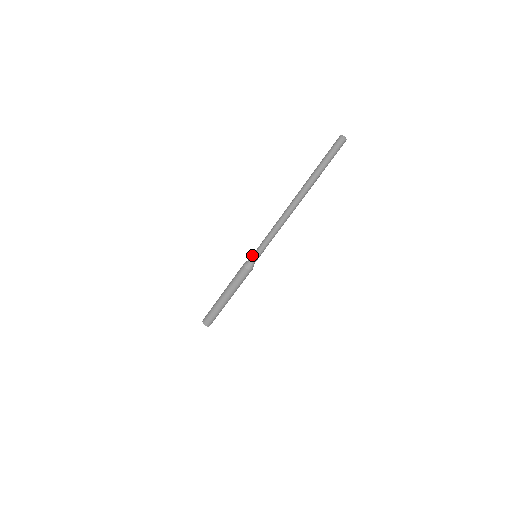
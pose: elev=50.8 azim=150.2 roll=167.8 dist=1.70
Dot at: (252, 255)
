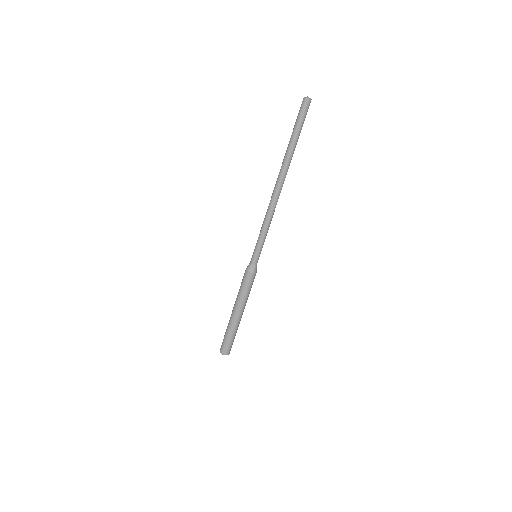
Dot at: (252, 255)
